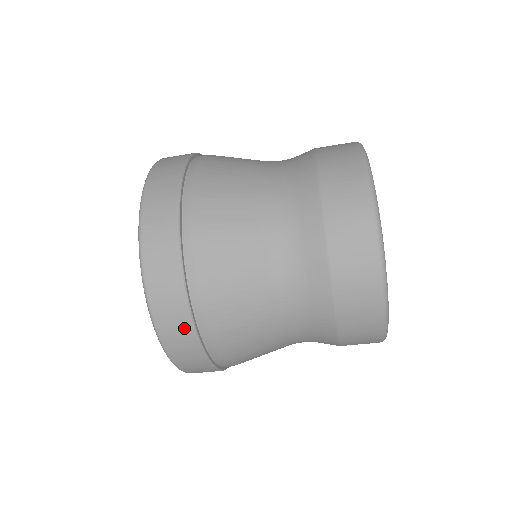
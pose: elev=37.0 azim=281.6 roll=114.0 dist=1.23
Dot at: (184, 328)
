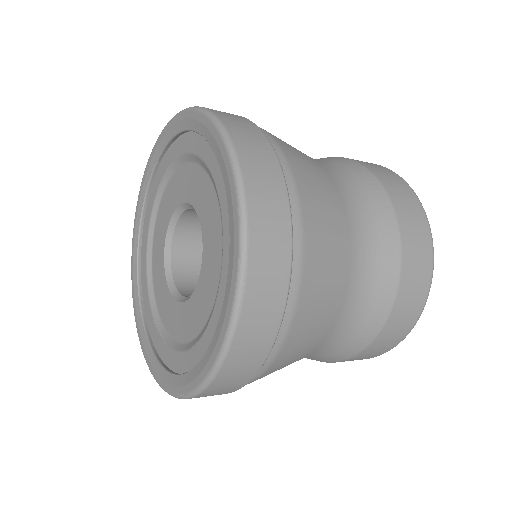
Dot at: occluded
